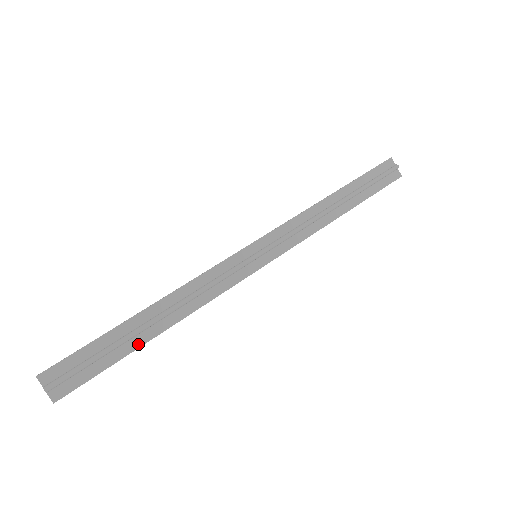
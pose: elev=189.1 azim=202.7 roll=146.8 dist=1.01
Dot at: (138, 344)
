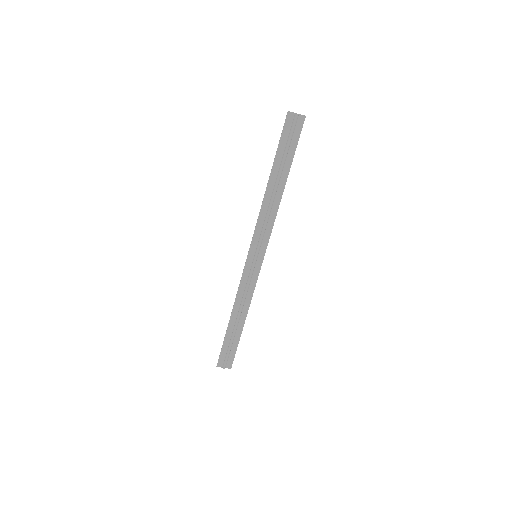
Dot at: (240, 331)
